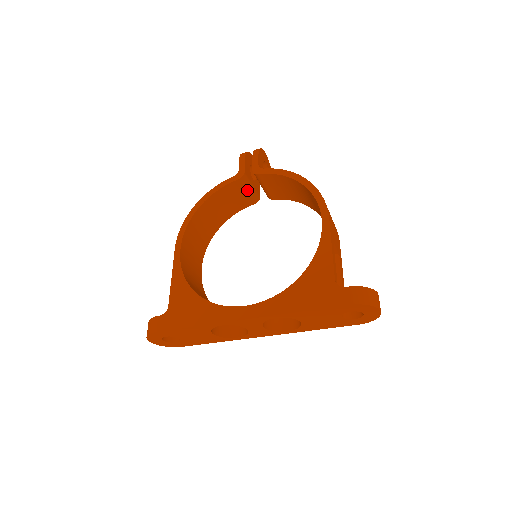
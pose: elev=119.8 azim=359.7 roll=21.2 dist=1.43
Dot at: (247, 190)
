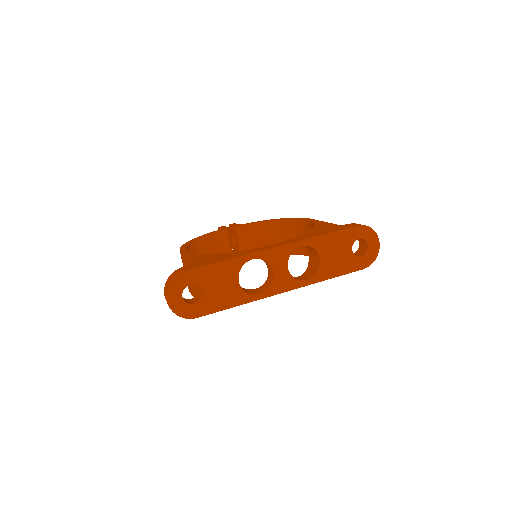
Dot at: (228, 245)
